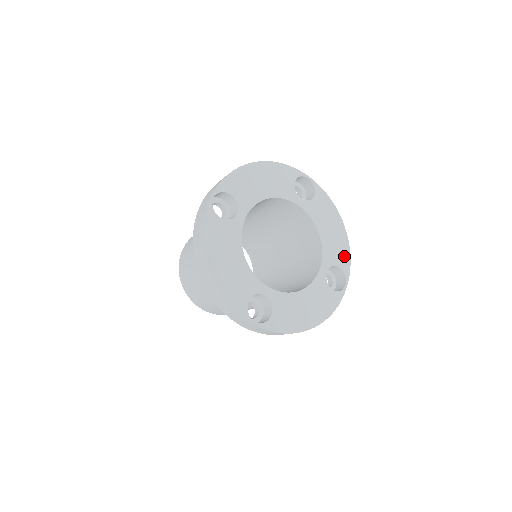
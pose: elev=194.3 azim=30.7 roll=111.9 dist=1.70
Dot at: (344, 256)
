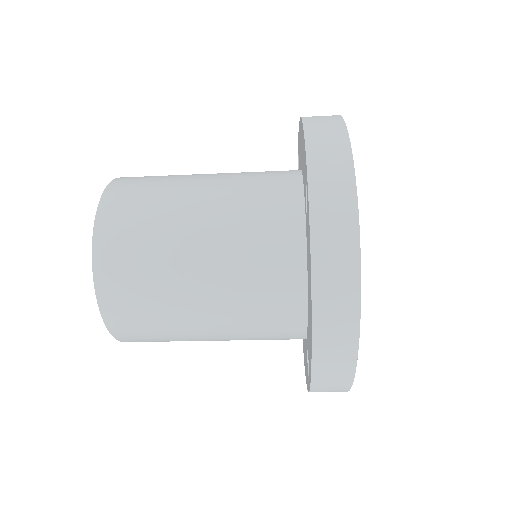
Dot at: occluded
